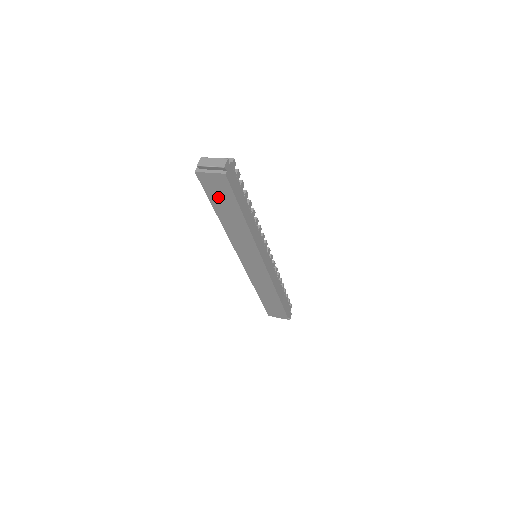
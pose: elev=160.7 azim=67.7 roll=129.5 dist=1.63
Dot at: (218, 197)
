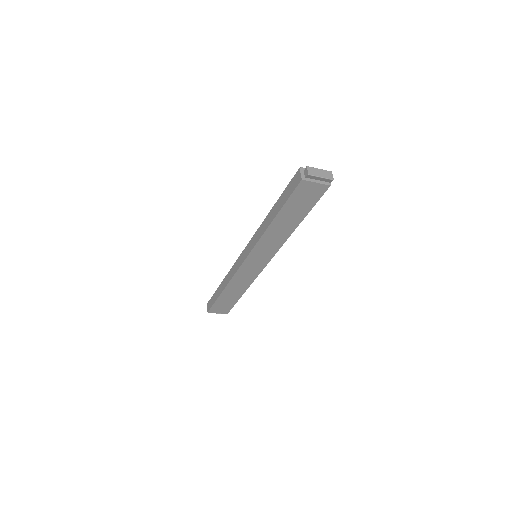
Dot at: (297, 204)
